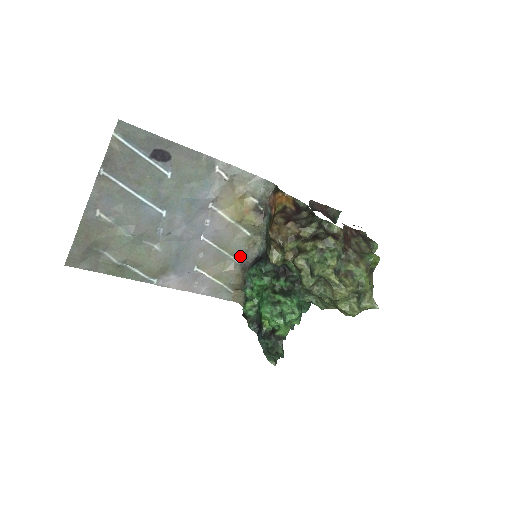
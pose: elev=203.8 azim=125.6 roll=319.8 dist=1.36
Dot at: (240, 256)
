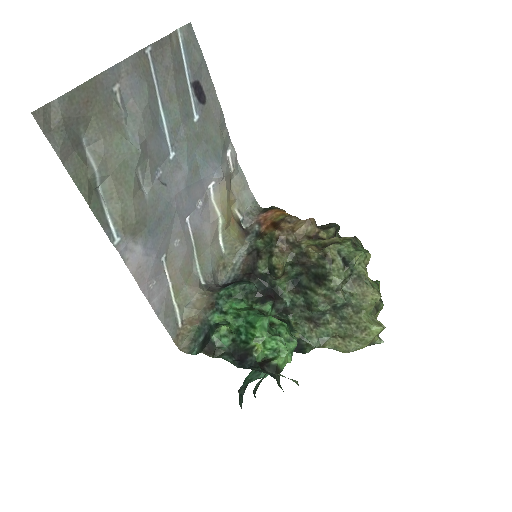
Dot at: (207, 274)
